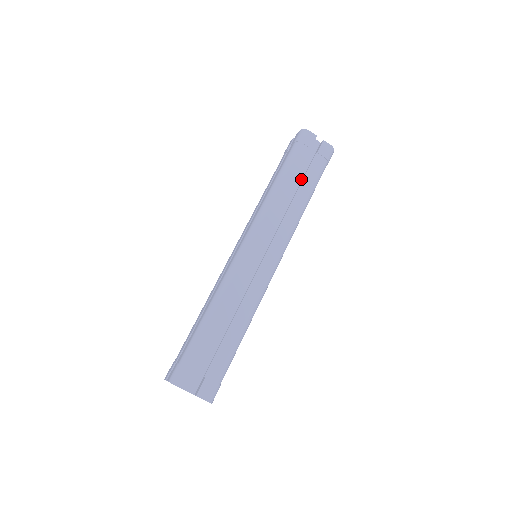
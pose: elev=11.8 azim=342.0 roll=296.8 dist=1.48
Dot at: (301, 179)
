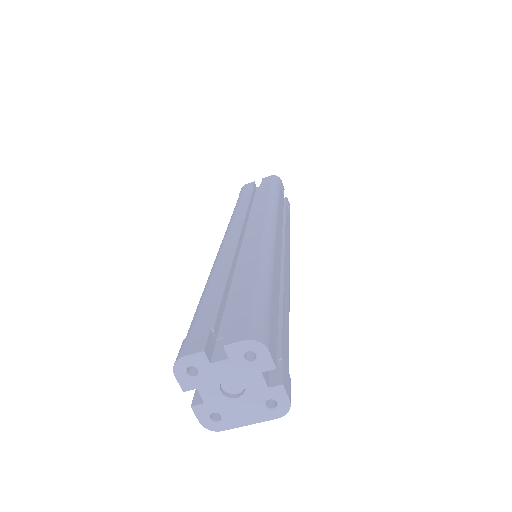
Dot at: occluded
